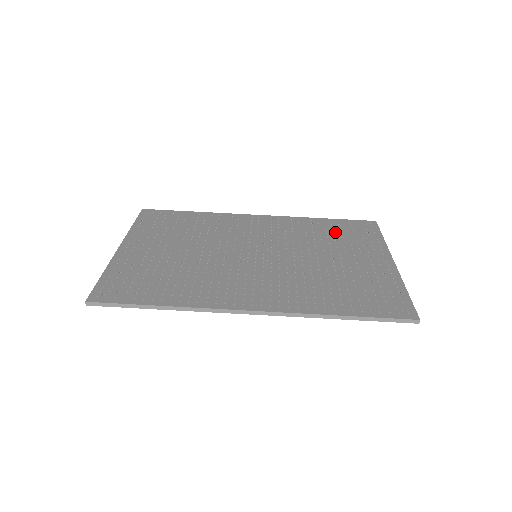
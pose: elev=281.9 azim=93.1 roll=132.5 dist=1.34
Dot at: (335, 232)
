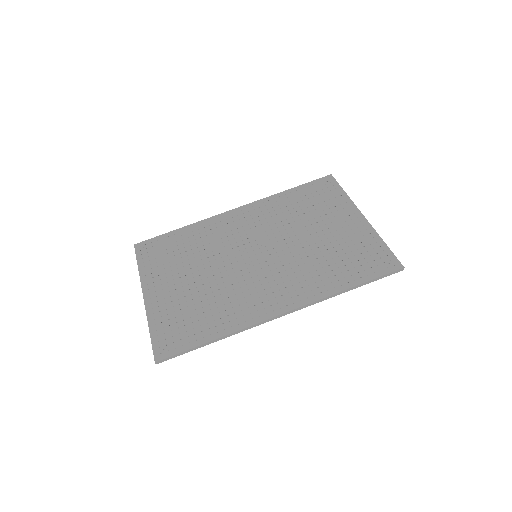
Dot at: (305, 202)
